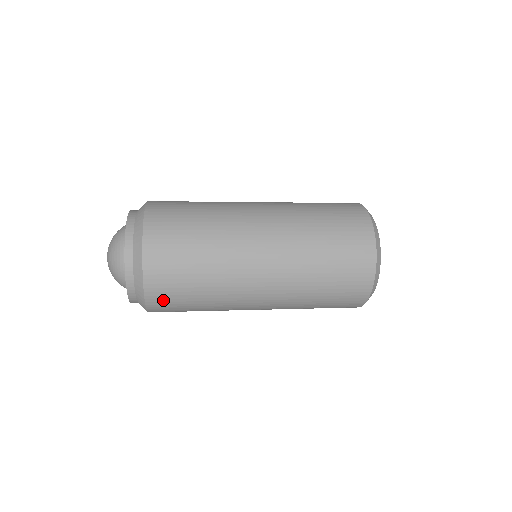
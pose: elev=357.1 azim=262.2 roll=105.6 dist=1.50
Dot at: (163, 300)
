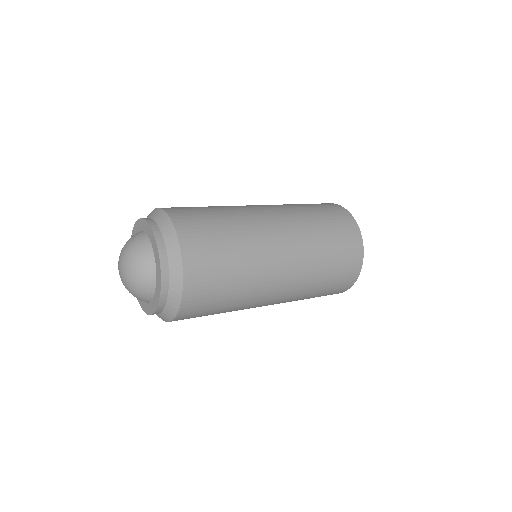
Dot at: occluded
